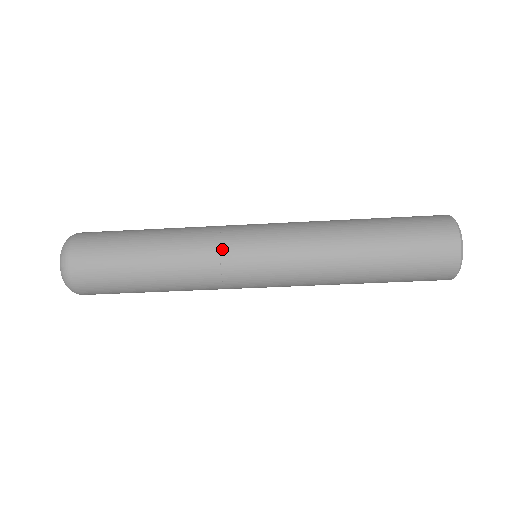
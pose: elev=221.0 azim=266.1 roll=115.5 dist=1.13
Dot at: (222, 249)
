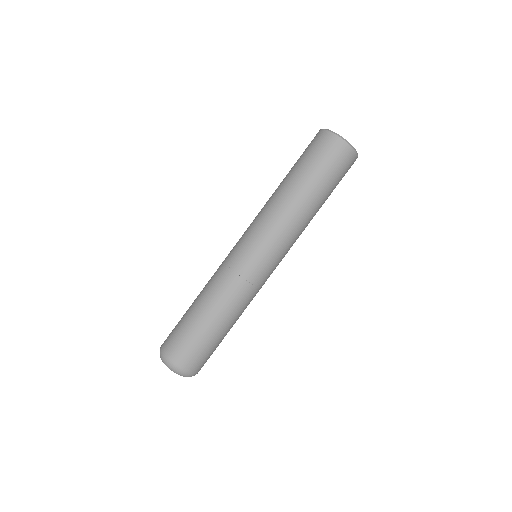
Dot at: (232, 268)
